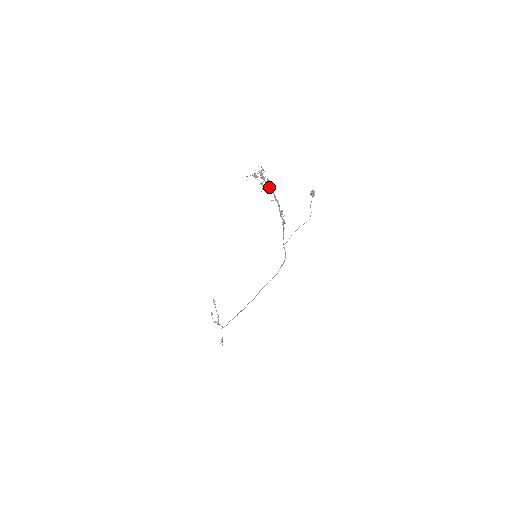
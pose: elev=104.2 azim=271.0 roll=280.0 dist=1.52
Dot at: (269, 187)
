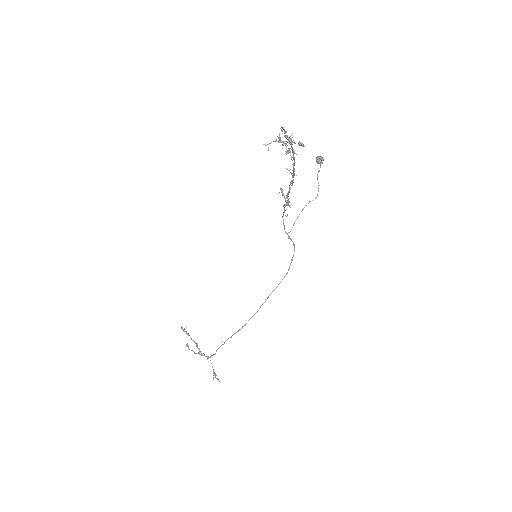
Dot at: (293, 156)
